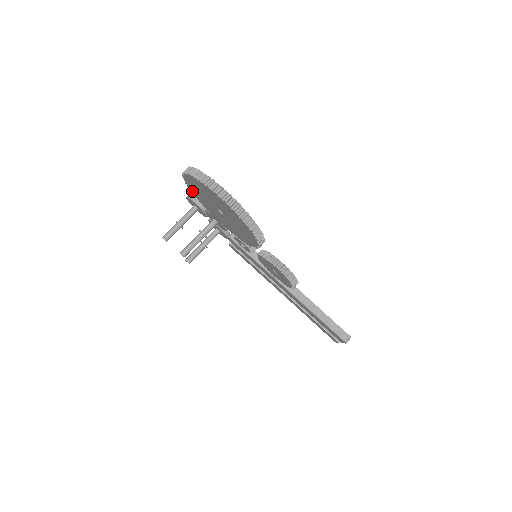
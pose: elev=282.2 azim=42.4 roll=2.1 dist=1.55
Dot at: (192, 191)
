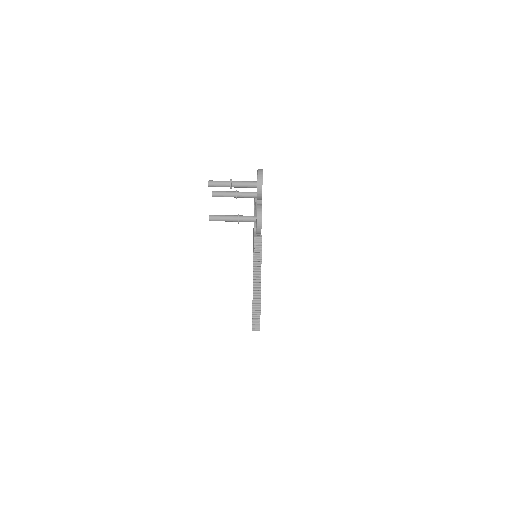
Dot at: occluded
